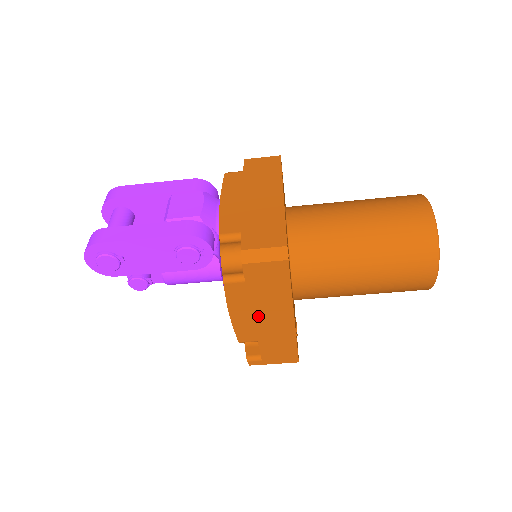
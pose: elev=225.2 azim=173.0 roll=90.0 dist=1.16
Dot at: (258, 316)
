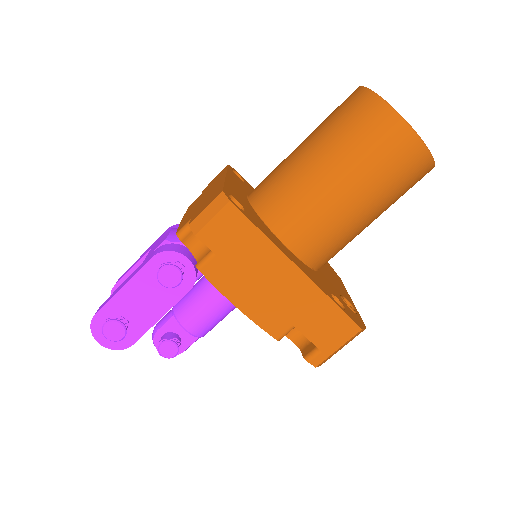
Dot at: (264, 291)
